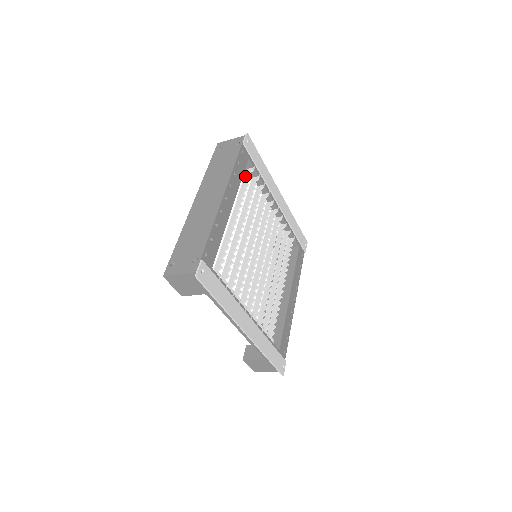
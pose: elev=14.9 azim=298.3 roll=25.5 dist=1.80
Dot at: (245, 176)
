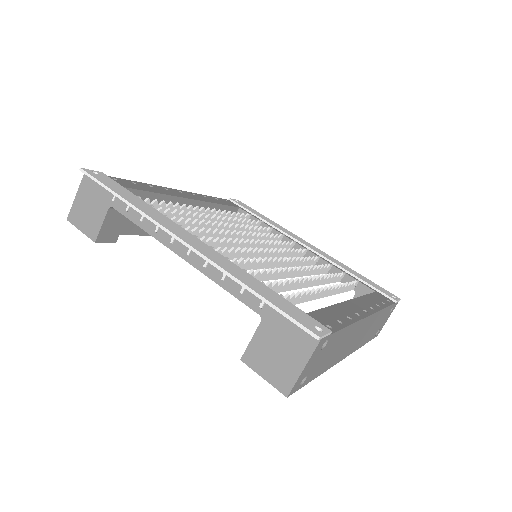
Dot at: occluded
